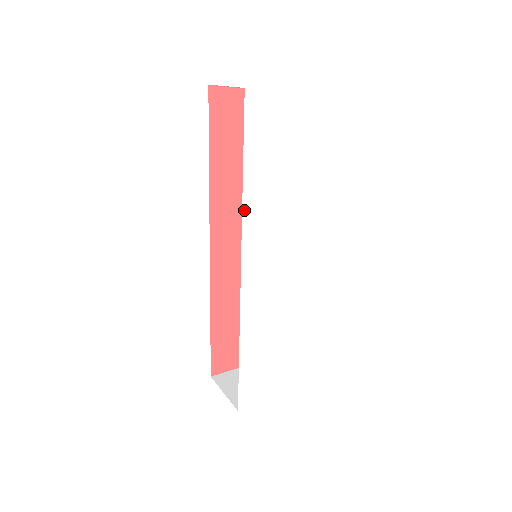
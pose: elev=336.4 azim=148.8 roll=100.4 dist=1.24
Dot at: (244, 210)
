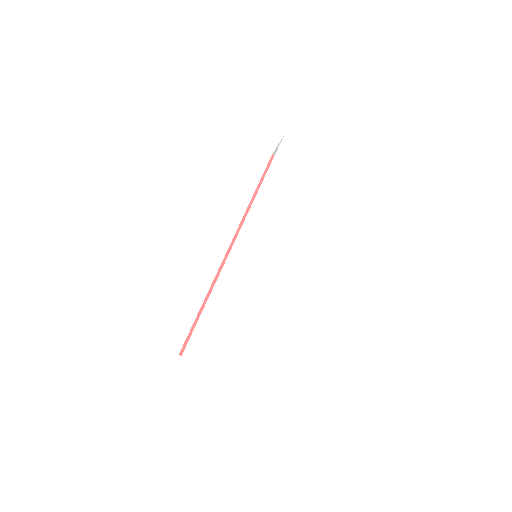
Dot at: (257, 198)
